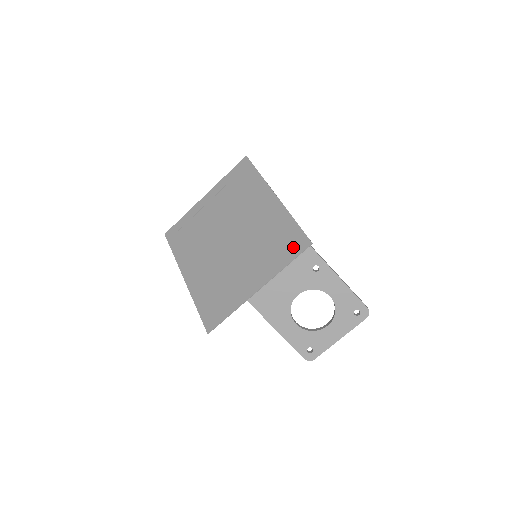
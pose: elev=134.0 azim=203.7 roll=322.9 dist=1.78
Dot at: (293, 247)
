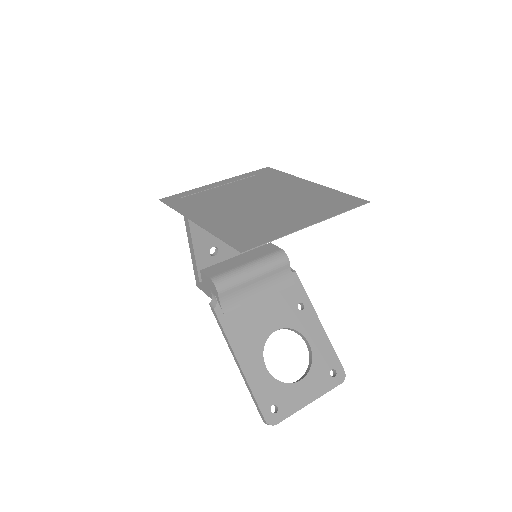
Dot at: (347, 203)
